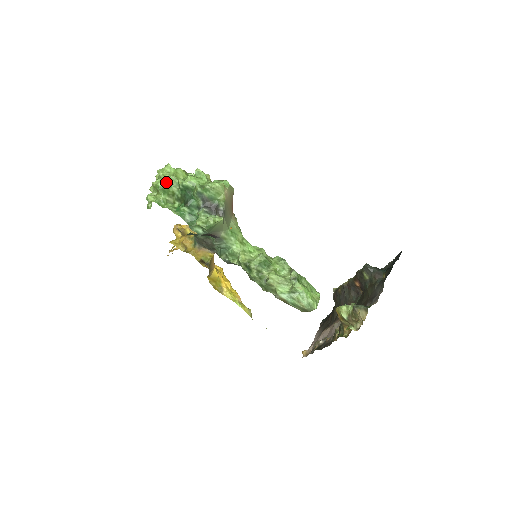
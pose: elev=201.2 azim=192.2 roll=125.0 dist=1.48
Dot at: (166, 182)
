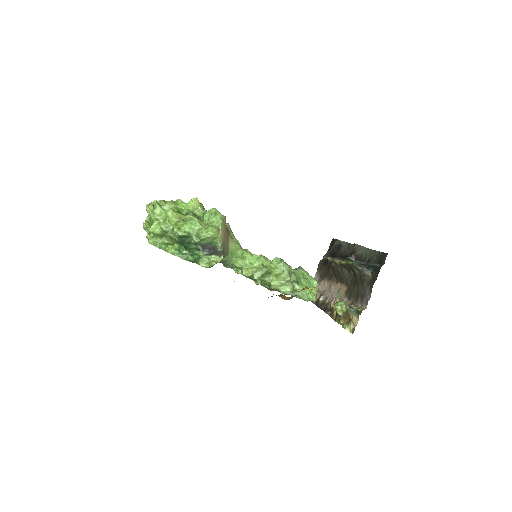
Dot at: (161, 230)
